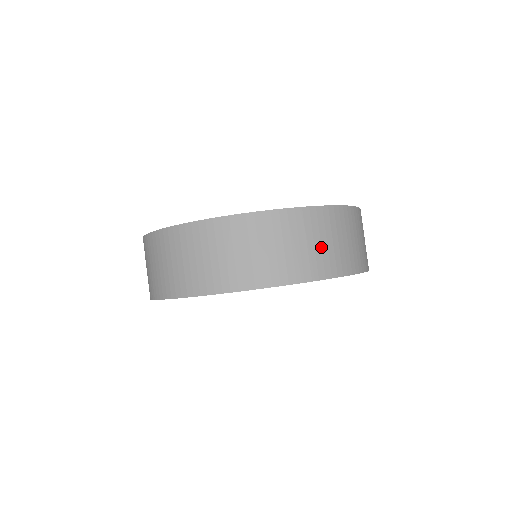
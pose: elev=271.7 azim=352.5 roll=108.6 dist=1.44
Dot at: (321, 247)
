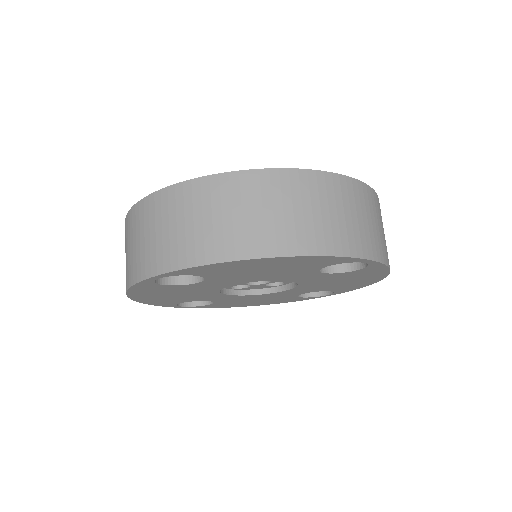
Dot at: (379, 230)
